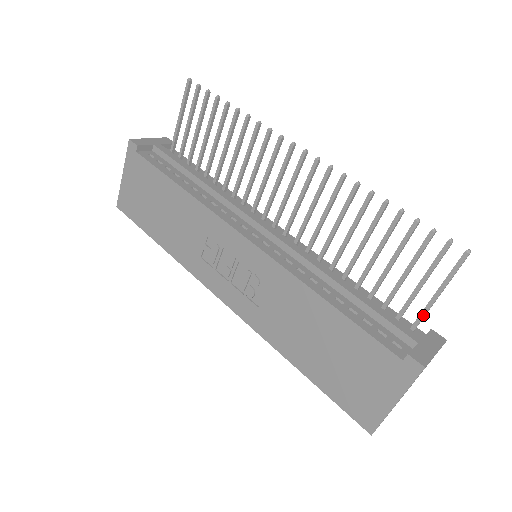
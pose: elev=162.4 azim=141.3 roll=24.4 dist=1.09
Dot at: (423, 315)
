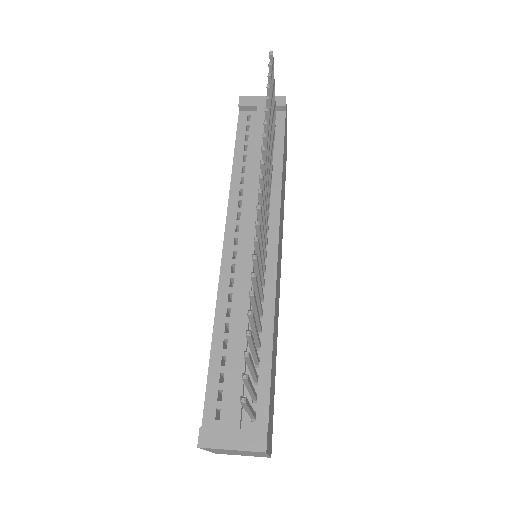
Dot at: occluded
